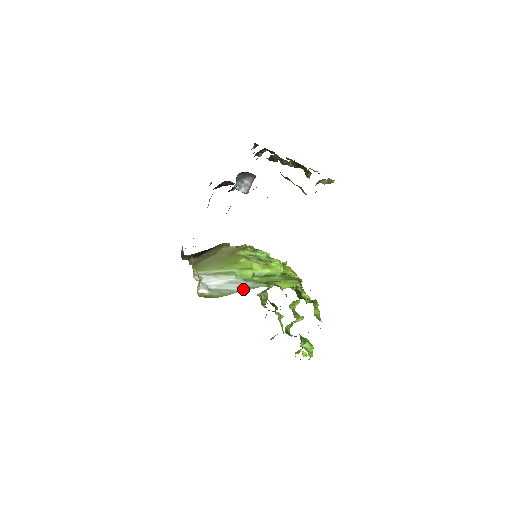
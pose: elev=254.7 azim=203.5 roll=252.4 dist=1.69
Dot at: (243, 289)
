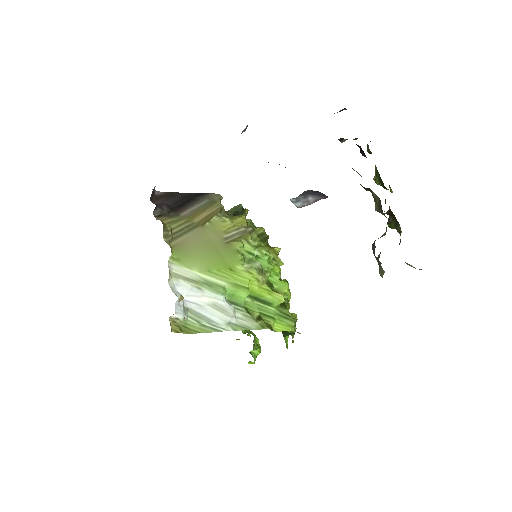
Dot at: (230, 327)
